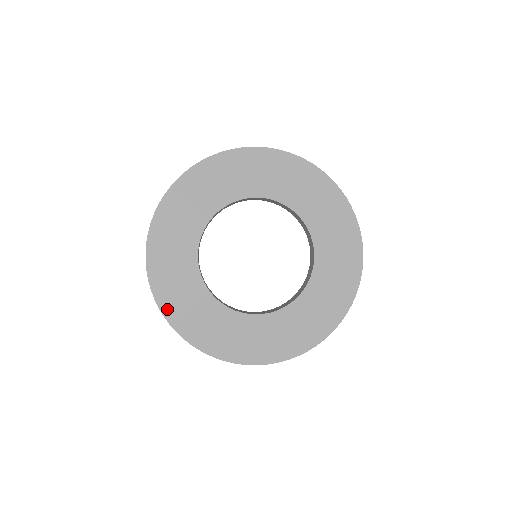
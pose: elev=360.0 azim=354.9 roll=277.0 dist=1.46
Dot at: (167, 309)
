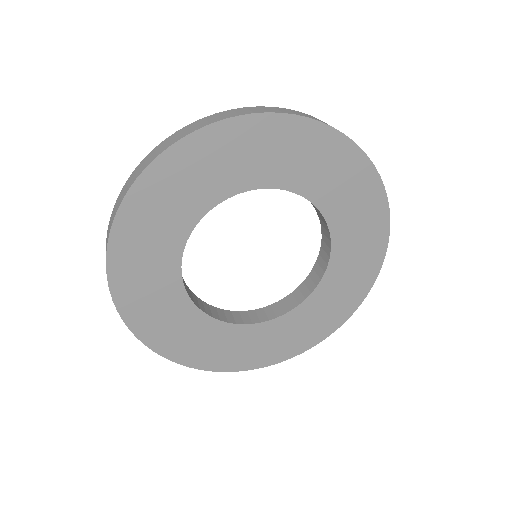
Dot at: (199, 363)
